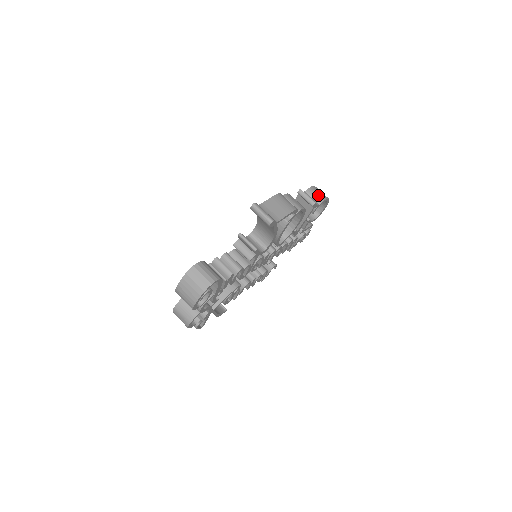
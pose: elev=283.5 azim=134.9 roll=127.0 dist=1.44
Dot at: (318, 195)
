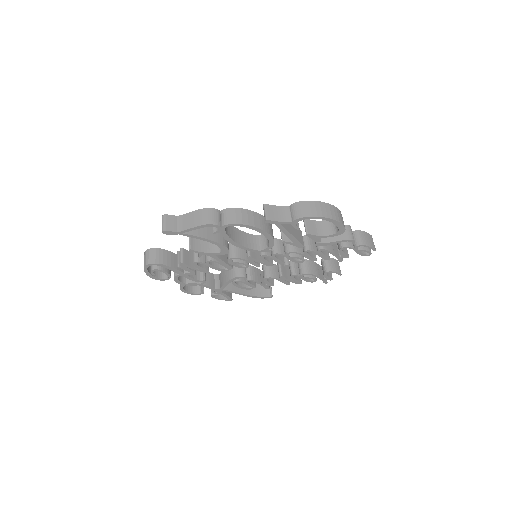
Dot at: (298, 211)
